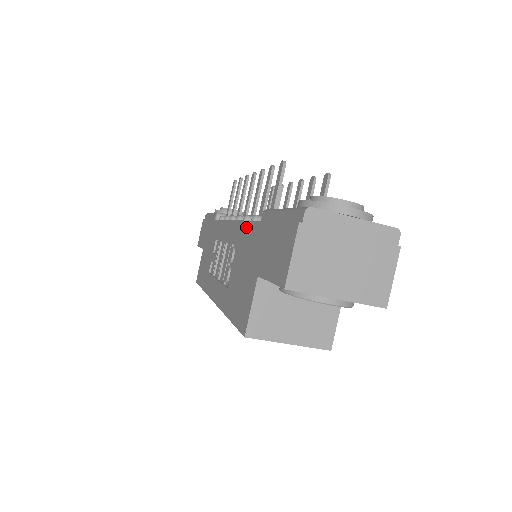
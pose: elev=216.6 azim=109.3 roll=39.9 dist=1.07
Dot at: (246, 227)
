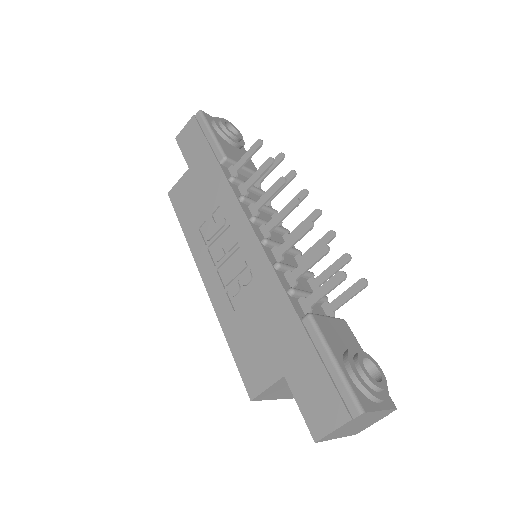
Dot at: (280, 293)
